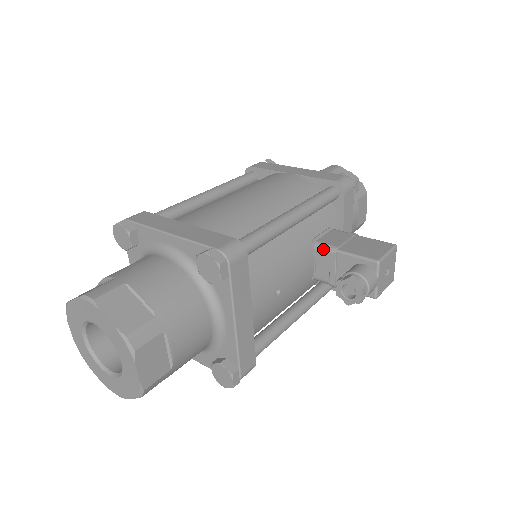
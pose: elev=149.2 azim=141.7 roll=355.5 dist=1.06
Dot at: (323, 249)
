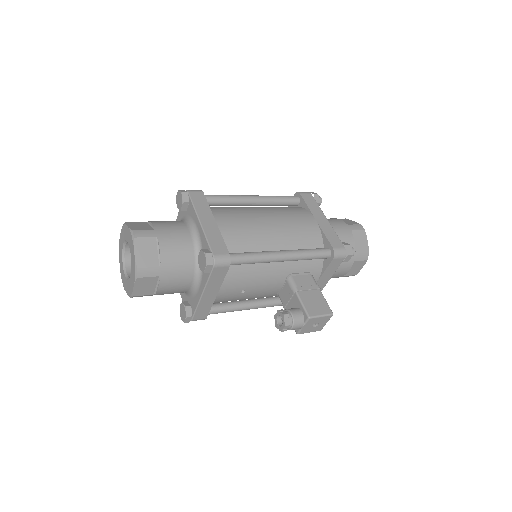
Dot at: (290, 284)
